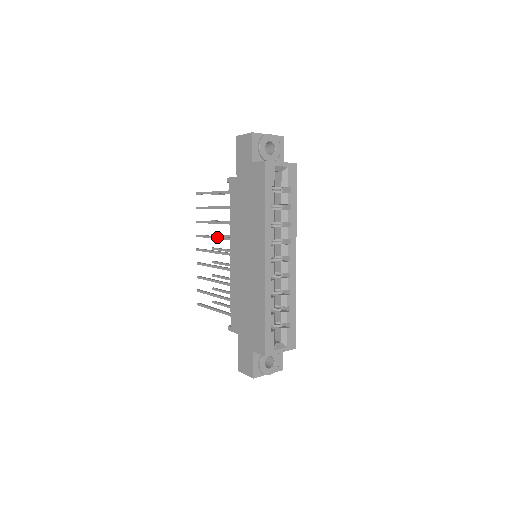
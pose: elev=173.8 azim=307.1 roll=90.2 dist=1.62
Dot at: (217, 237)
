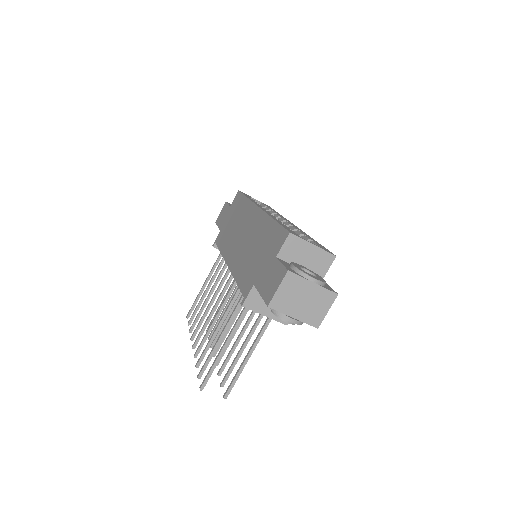
Dot at: (213, 296)
